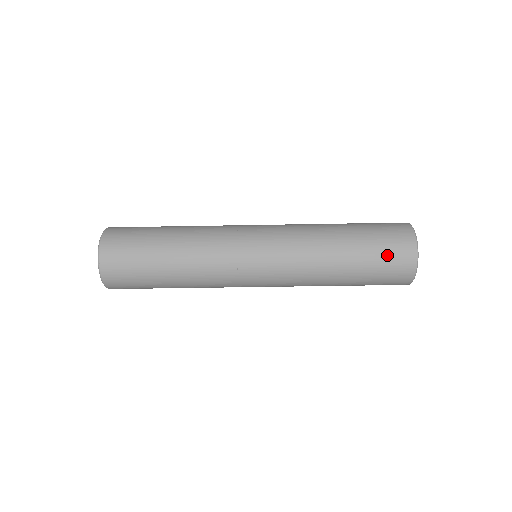
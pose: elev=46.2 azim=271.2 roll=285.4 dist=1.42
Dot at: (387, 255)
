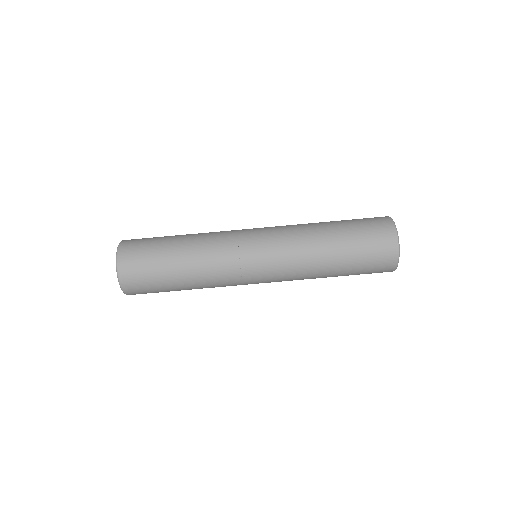
Dot at: (372, 256)
